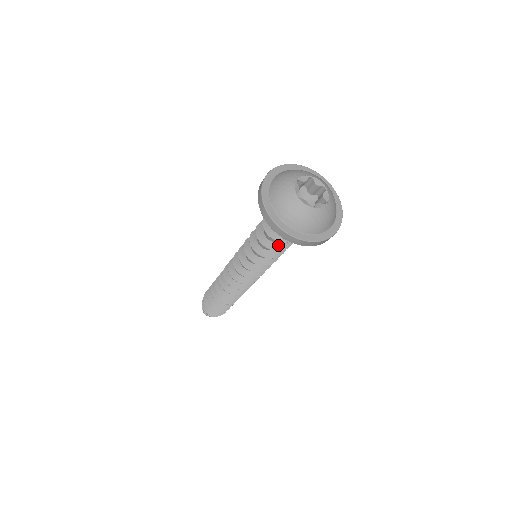
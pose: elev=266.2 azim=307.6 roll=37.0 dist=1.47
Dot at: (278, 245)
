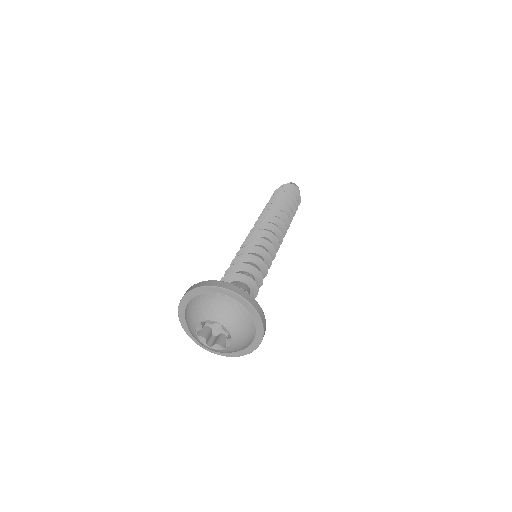
Dot at: occluded
